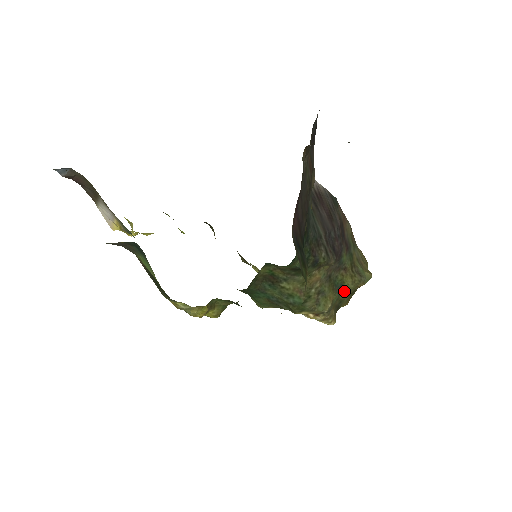
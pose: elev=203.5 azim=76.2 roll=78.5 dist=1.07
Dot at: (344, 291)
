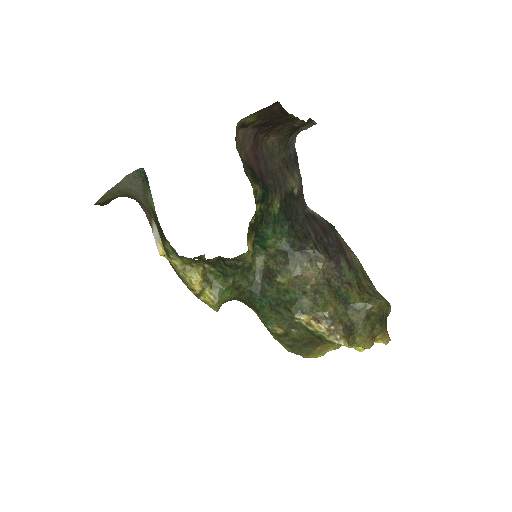
Dot at: (352, 307)
